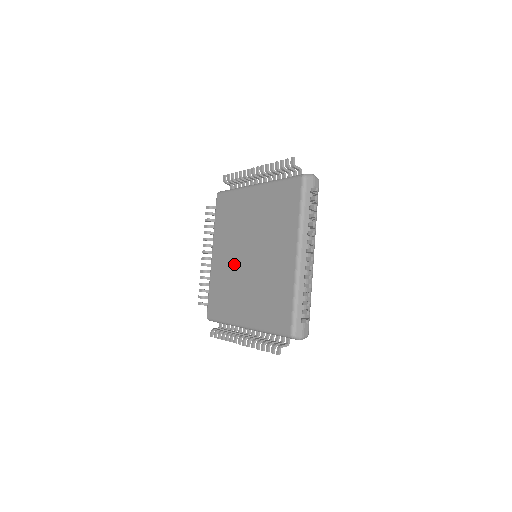
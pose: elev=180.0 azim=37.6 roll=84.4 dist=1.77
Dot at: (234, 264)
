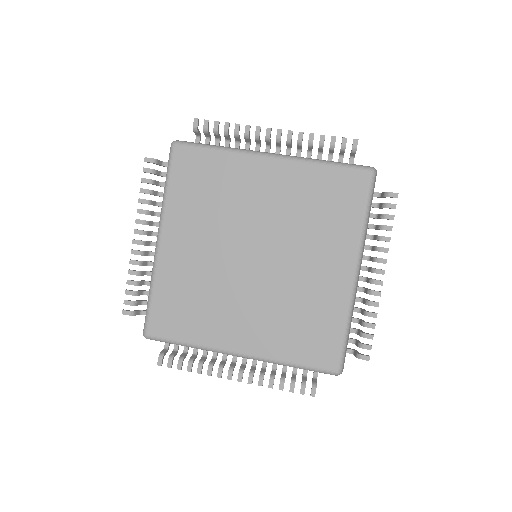
Dot at: (219, 264)
